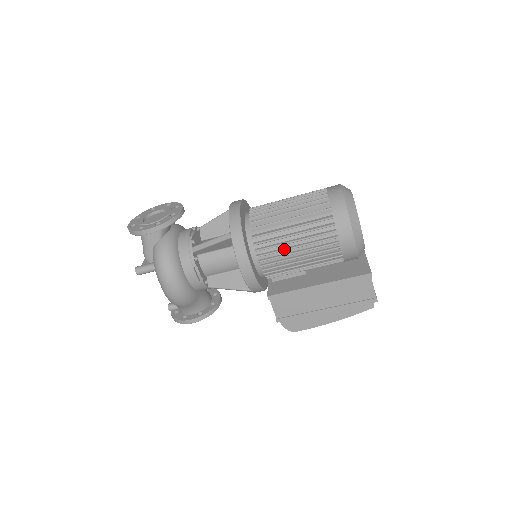
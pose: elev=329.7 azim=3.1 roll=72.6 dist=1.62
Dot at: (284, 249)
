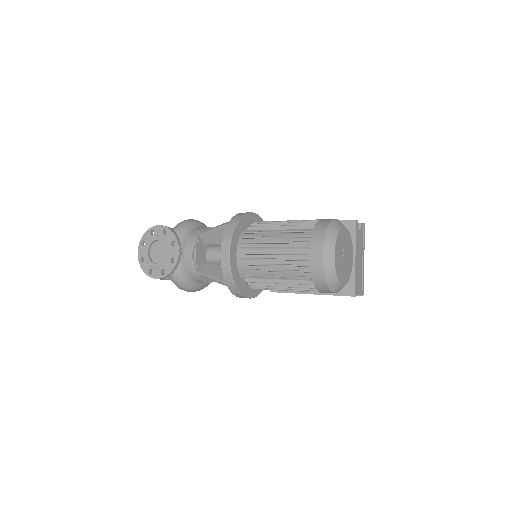
Dot at: occluded
